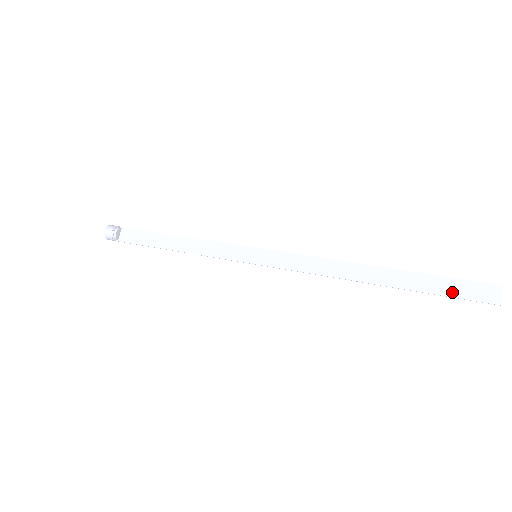
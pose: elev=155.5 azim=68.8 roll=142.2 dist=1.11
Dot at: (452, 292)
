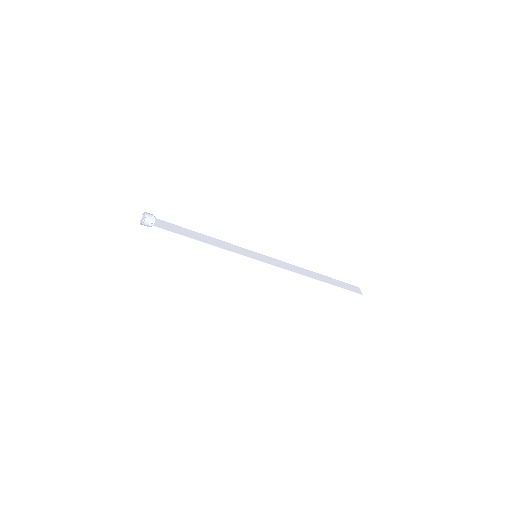
Dot at: (346, 287)
